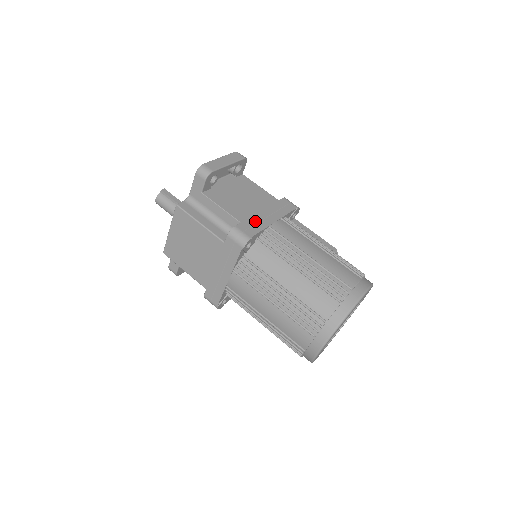
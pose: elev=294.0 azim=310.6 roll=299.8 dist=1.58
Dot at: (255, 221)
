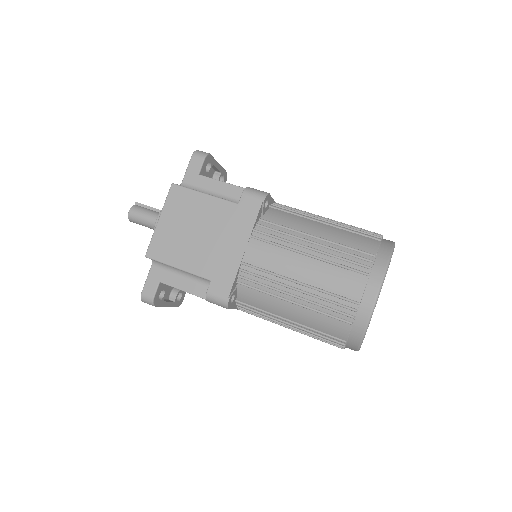
Dot at: occluded
